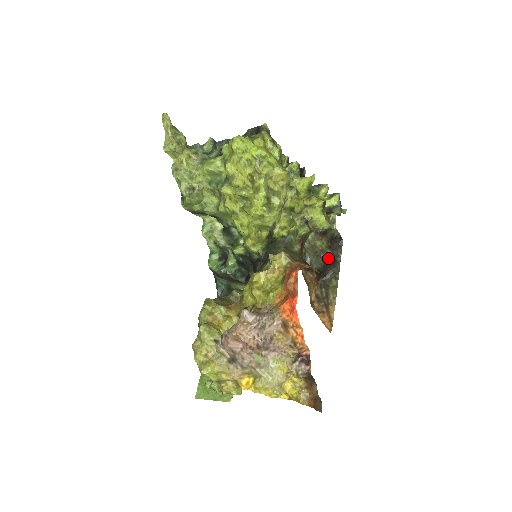
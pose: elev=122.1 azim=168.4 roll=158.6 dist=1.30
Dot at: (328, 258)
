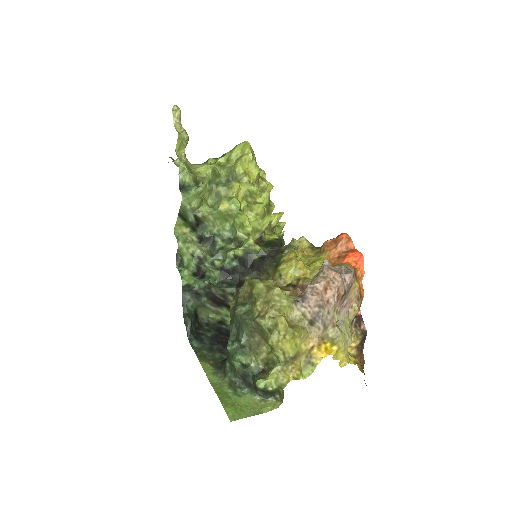
Dot at: occluded
